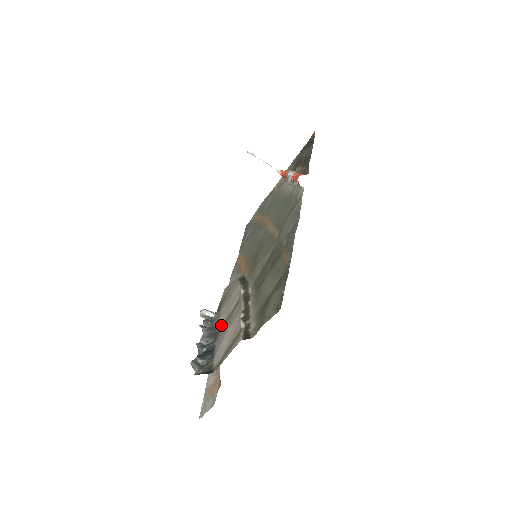
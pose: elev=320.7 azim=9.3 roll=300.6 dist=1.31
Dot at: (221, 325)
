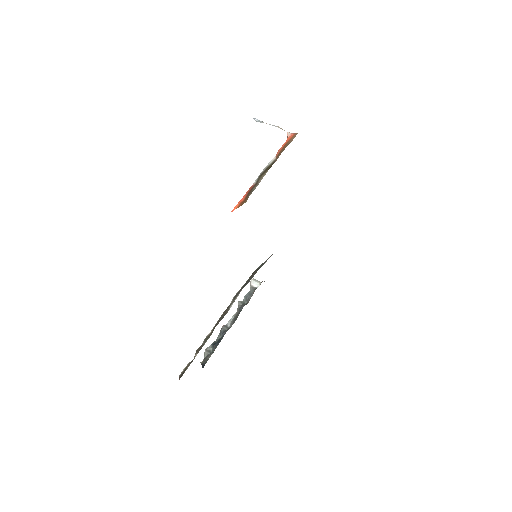
Dot at: occluded
